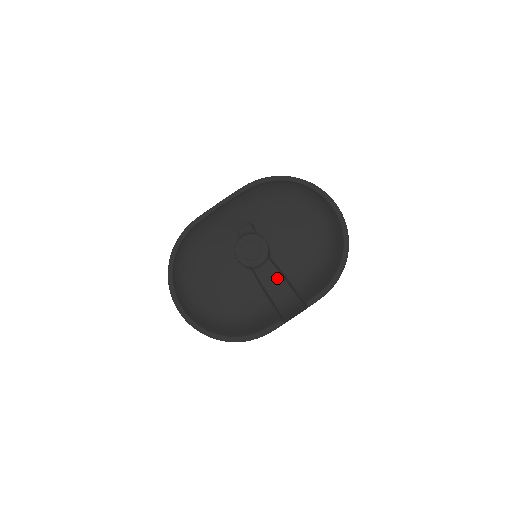
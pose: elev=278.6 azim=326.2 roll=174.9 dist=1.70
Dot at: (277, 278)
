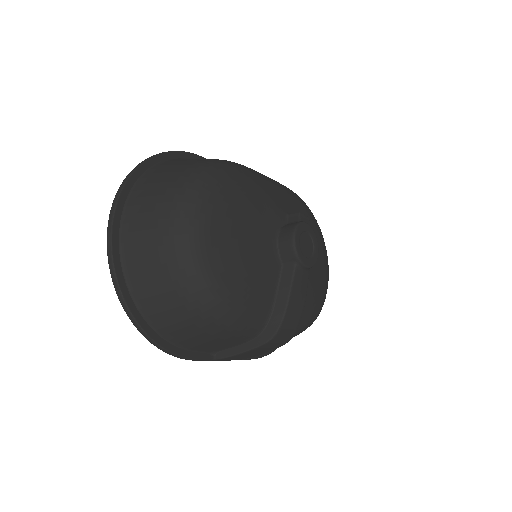
Dot at: (303, 297)
